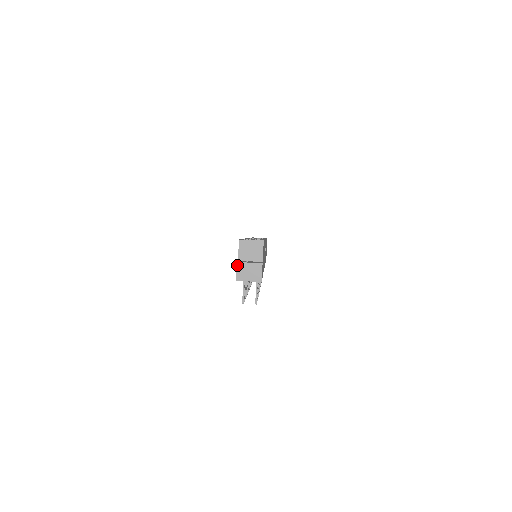
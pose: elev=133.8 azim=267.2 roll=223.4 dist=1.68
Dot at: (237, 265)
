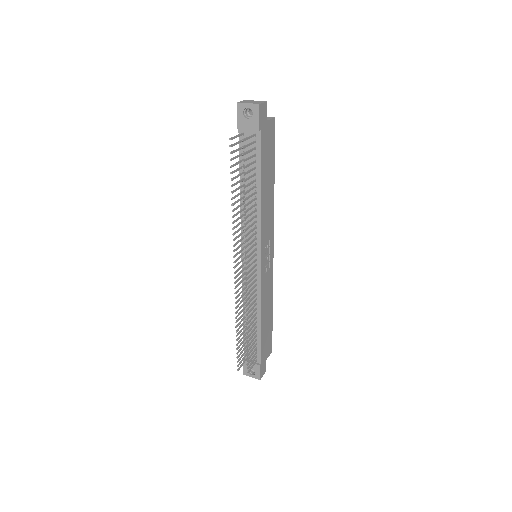
Dot at: (244, 100)
